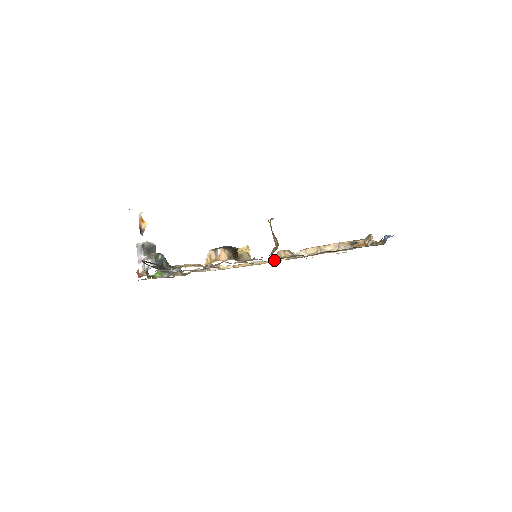
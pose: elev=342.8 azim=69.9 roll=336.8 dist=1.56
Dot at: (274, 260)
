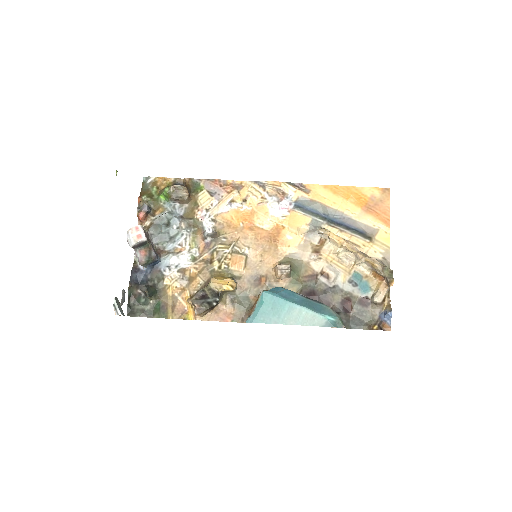
Dot at: (272, 266)
